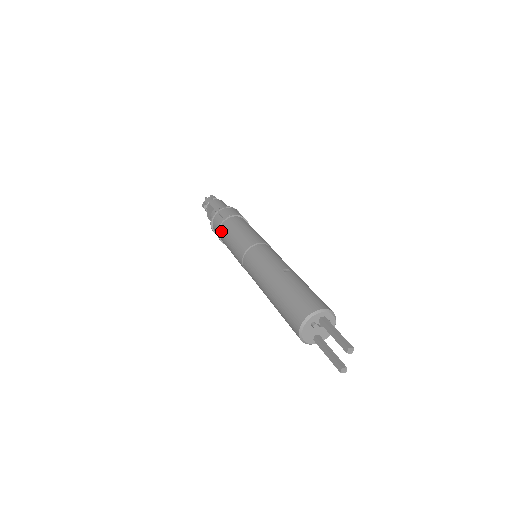
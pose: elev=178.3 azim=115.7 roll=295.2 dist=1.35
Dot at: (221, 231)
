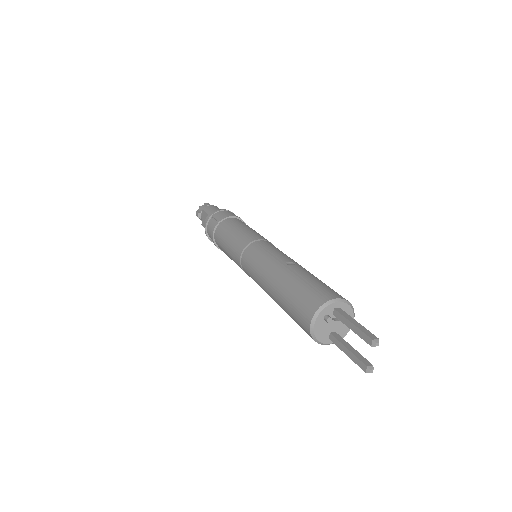
Dot at: (216, 235)
